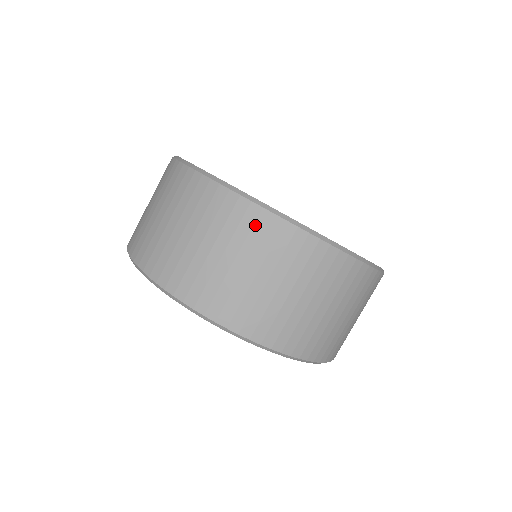
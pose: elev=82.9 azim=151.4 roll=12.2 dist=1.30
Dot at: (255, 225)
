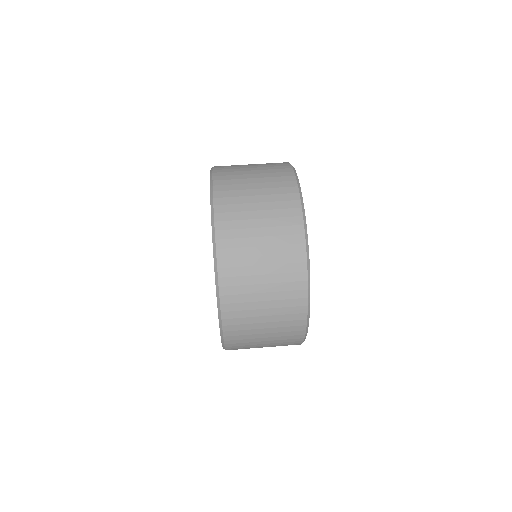
Dot at: (294, 264)
